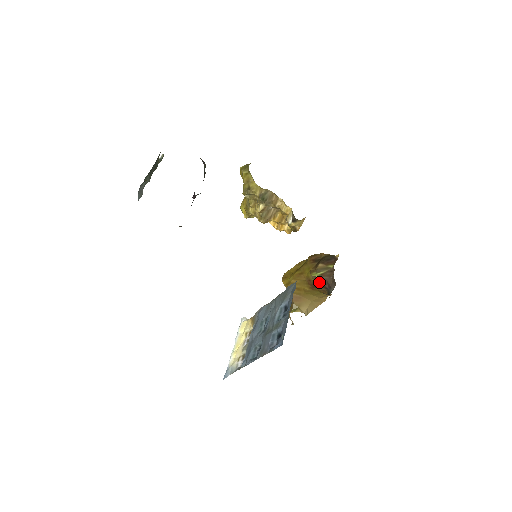
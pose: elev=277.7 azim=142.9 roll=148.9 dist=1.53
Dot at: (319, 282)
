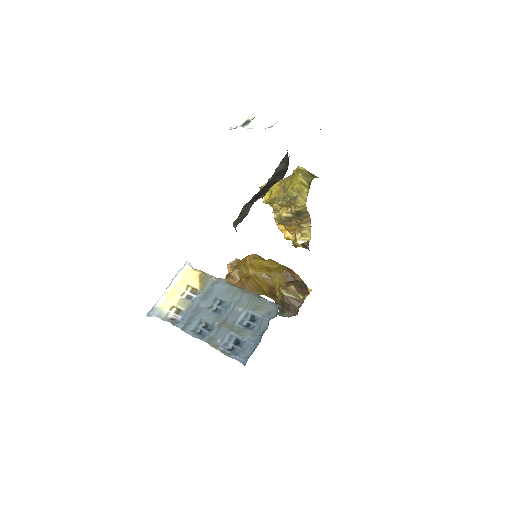
Dot at: (282, 299)
